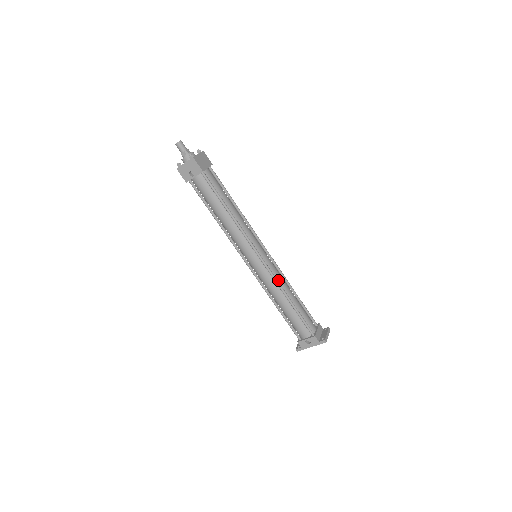
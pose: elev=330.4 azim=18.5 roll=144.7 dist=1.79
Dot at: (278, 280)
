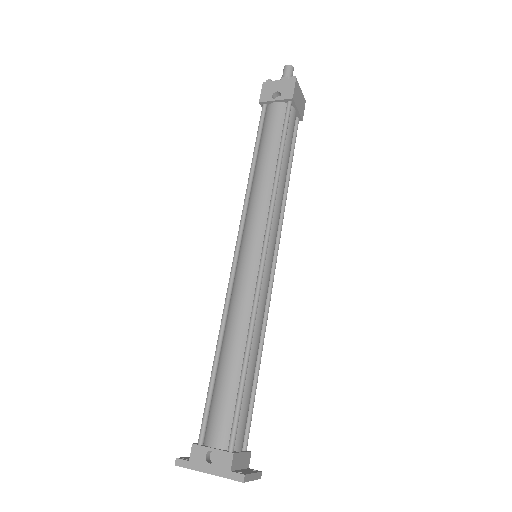
Dot at: (258, 309)
